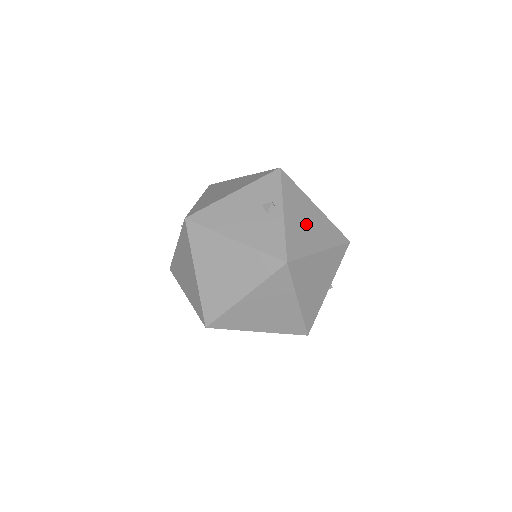
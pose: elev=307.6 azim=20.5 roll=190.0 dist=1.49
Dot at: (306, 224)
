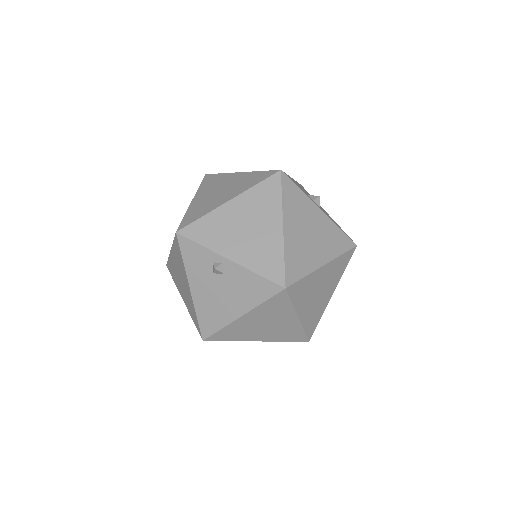
Dot at: (248, 232)
